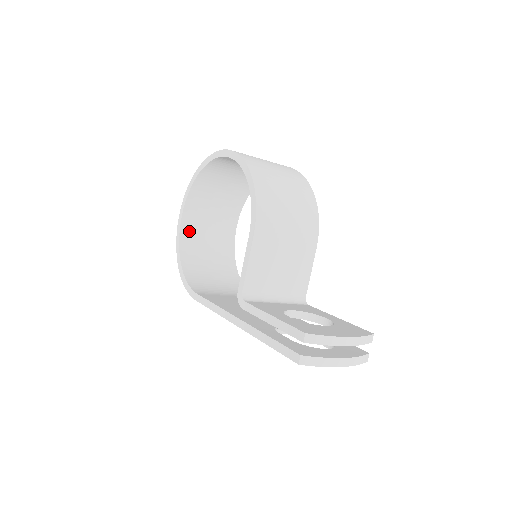
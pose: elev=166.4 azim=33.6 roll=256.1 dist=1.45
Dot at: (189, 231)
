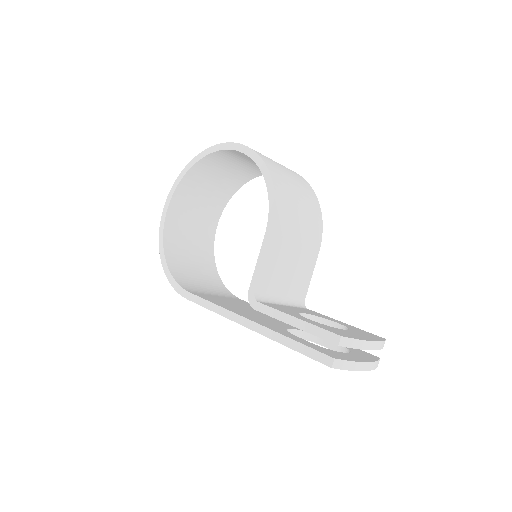
Dot at: (173, 225)
